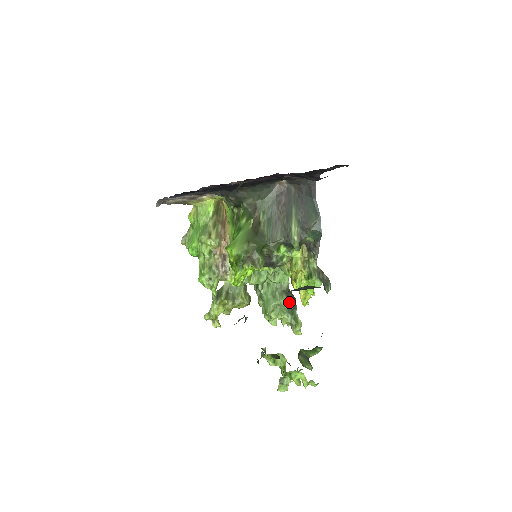
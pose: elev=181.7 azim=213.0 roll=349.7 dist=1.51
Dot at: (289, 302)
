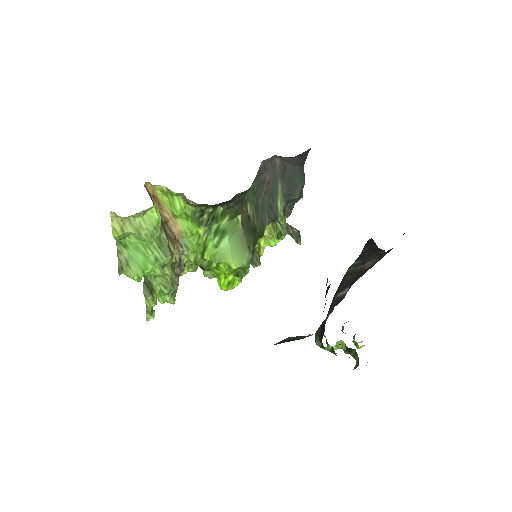
Dot at: occluded
